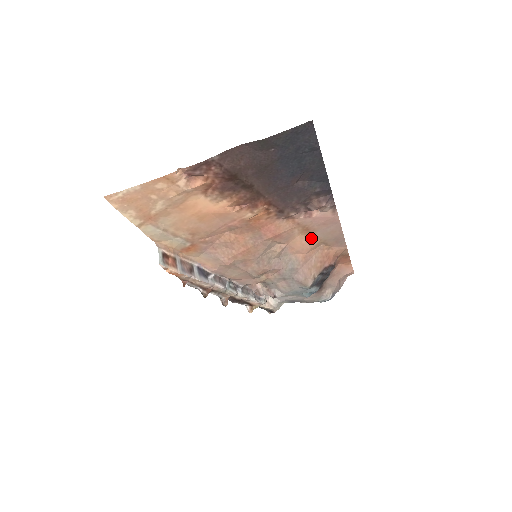
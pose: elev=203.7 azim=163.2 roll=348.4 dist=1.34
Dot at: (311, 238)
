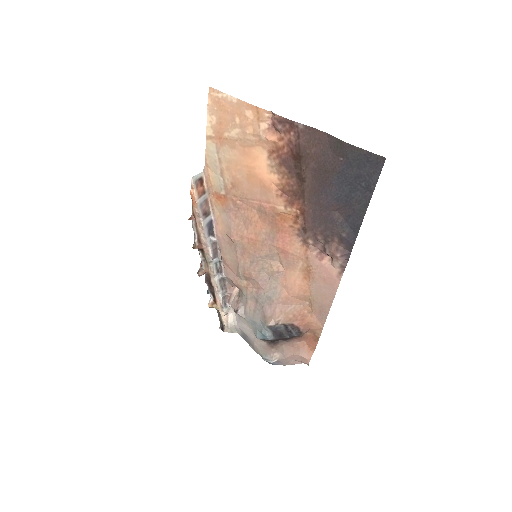
Dot at: (305, 285)
